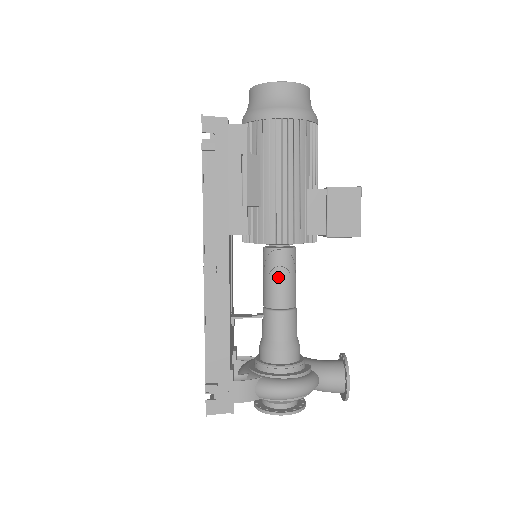
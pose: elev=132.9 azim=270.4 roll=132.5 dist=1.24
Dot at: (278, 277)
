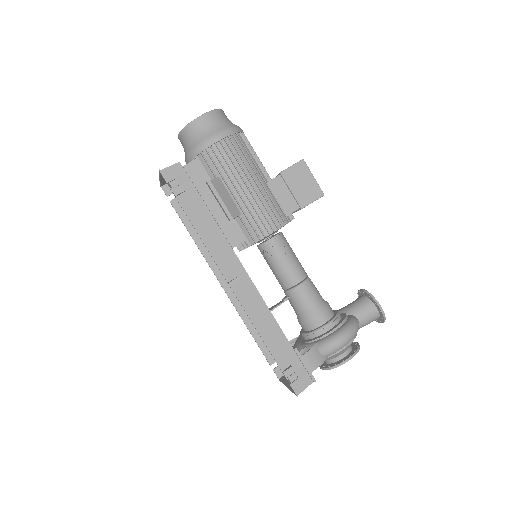
Dot at: (283, 260)
